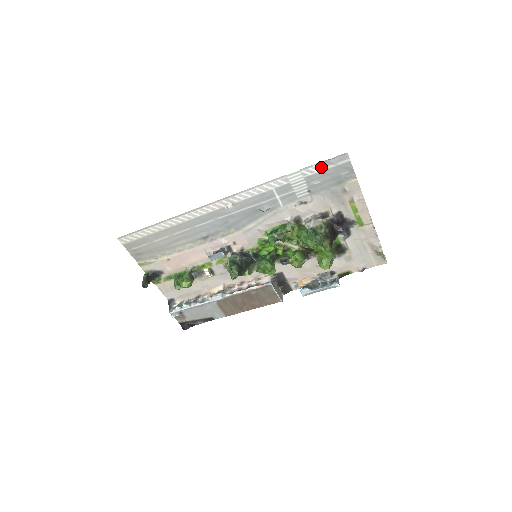
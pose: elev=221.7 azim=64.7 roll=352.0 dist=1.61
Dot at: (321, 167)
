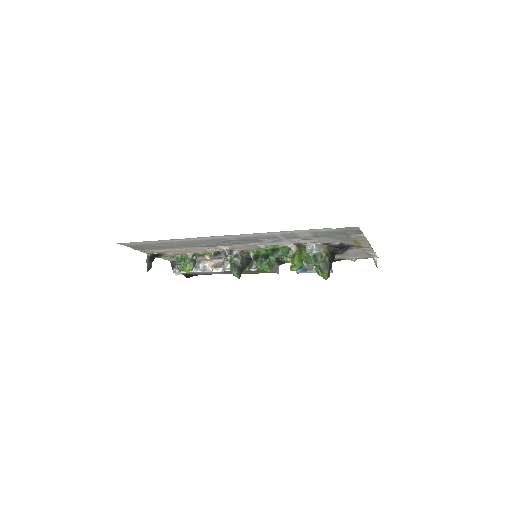
Dot at: (329, 229)
